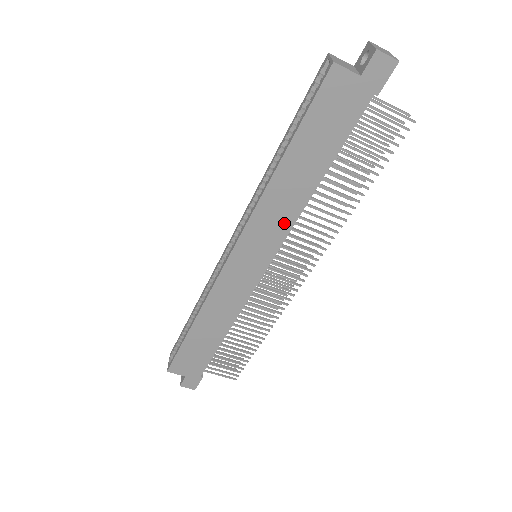
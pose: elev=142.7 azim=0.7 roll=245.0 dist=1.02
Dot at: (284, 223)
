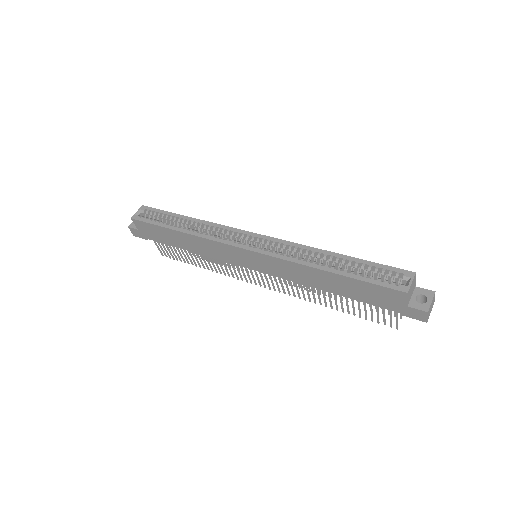
Dot at: (290, 276)
